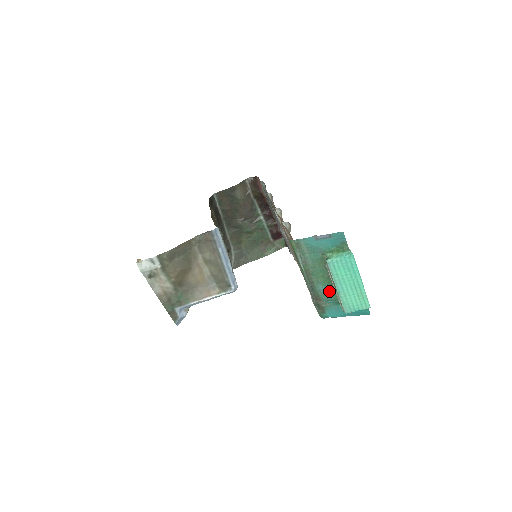
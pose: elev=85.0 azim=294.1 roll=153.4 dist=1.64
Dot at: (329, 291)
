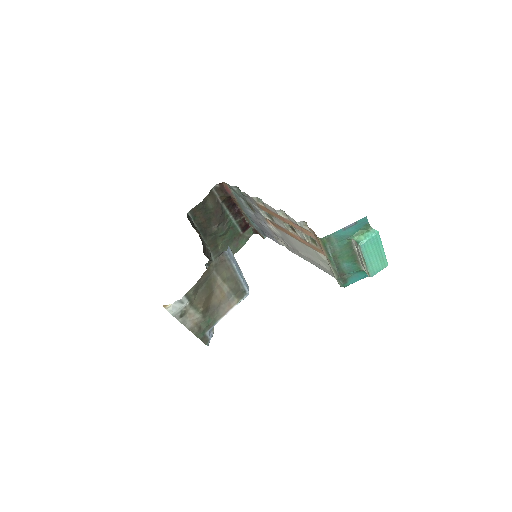
Dot at: (352, 265)
